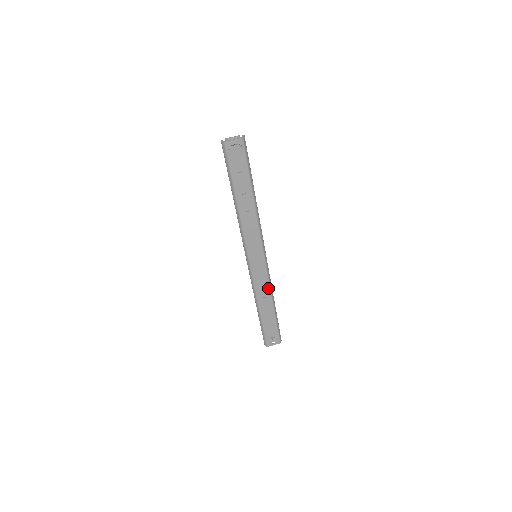
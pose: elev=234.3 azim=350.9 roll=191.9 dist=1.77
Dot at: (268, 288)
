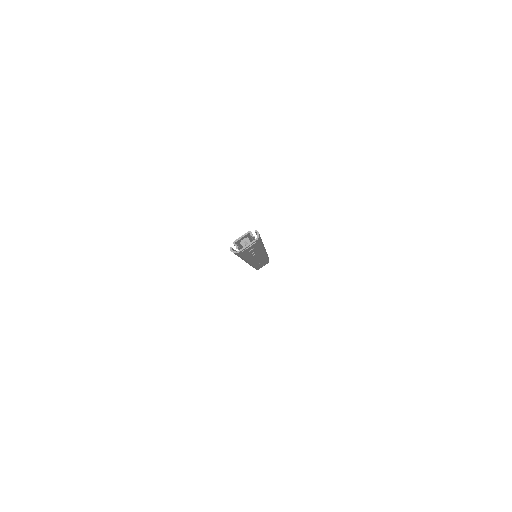
Dot at: (265, 258)
